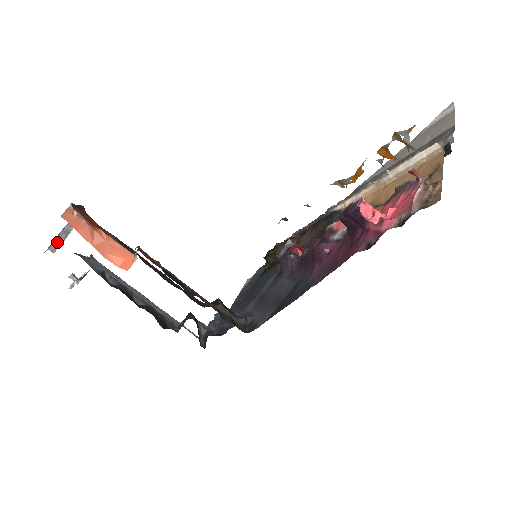
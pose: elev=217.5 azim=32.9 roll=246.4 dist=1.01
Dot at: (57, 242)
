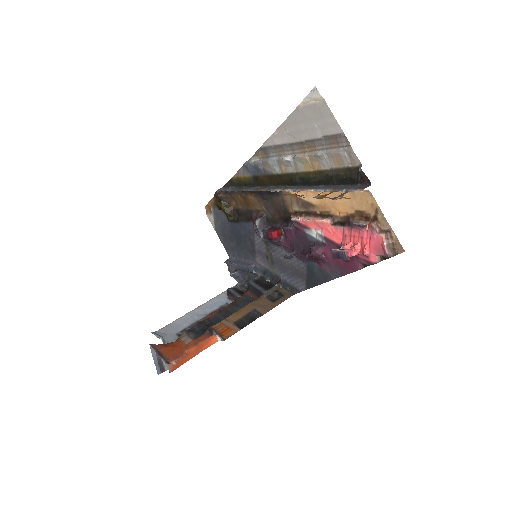
Dot at: (161, 367)
